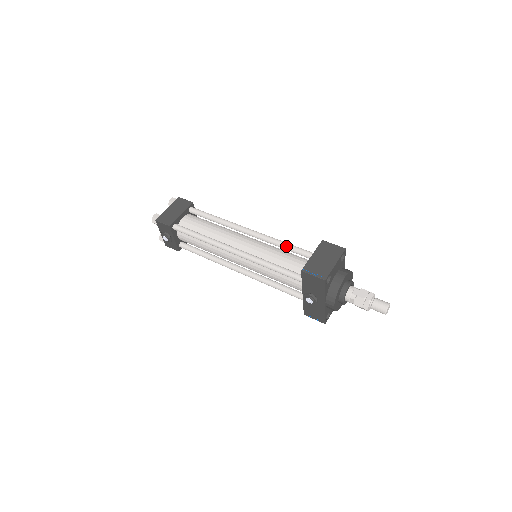
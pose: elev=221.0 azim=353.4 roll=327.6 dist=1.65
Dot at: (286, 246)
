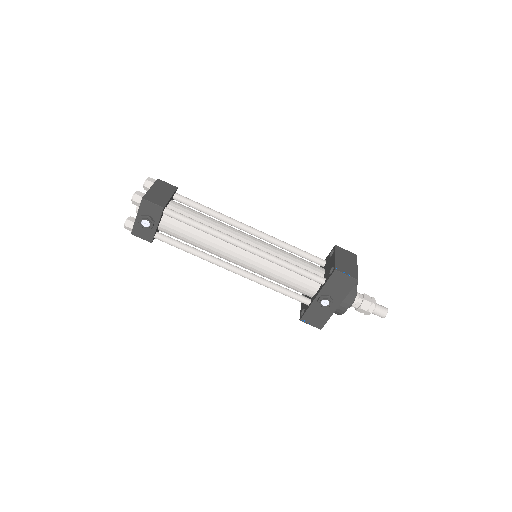
Dot at: (293, 248)
